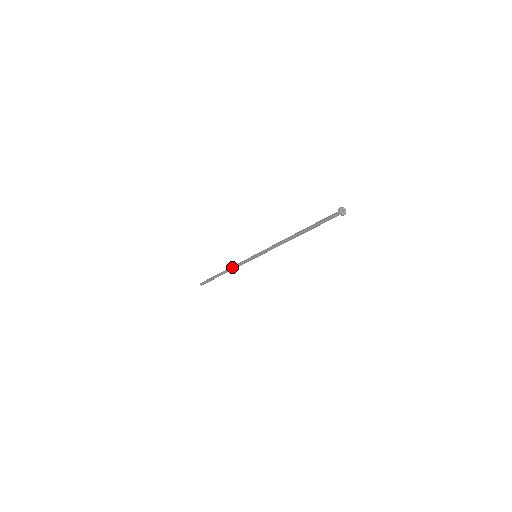
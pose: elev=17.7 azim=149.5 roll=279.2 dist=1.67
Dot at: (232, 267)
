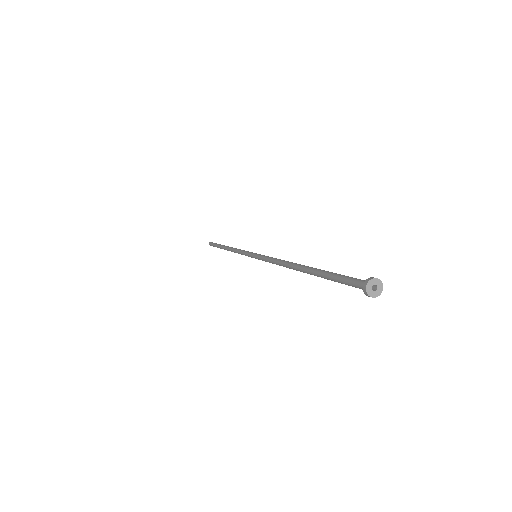
Dot at: occluded
